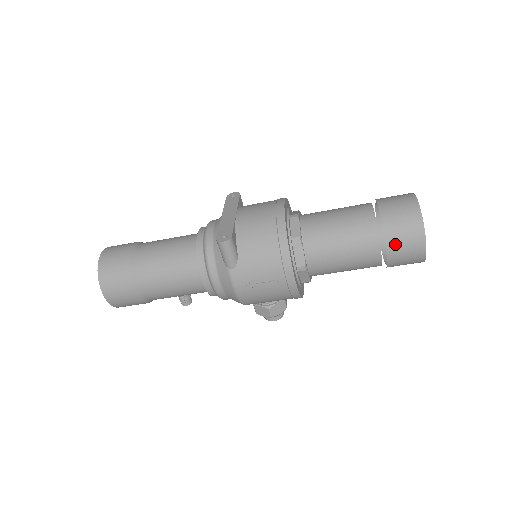
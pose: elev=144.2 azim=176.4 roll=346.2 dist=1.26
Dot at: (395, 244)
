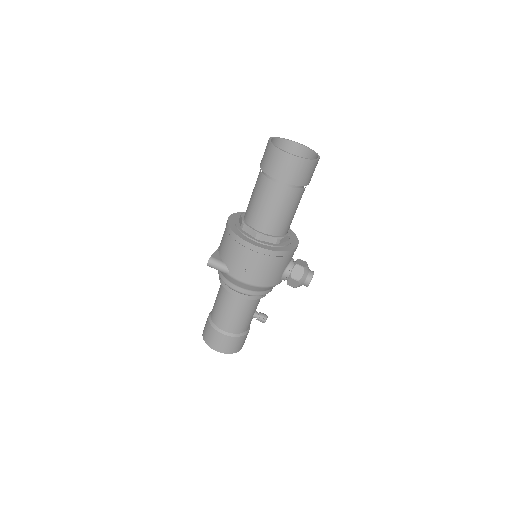
Dot at: (275, 171)
